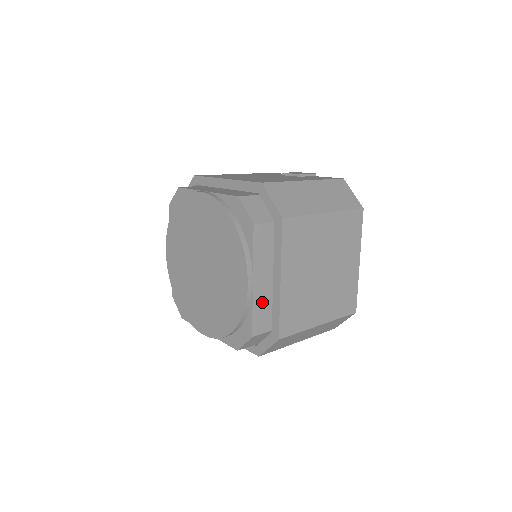
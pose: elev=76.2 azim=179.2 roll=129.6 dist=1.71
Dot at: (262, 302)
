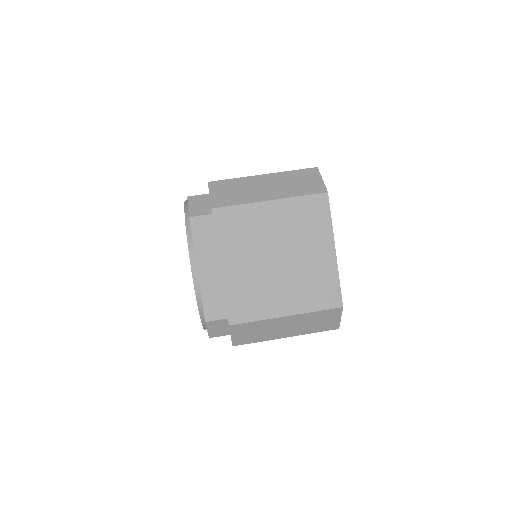
Dot at: (212, 289)
